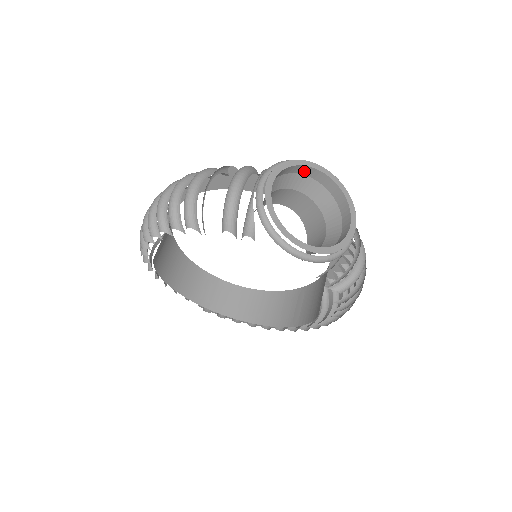
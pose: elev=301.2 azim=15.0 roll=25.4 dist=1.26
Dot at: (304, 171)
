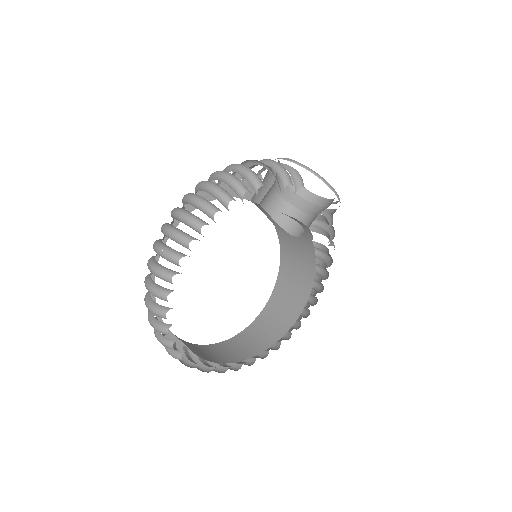
Dot at: occluded
